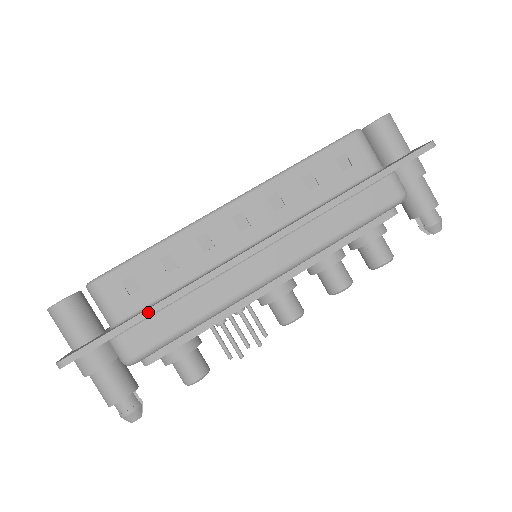
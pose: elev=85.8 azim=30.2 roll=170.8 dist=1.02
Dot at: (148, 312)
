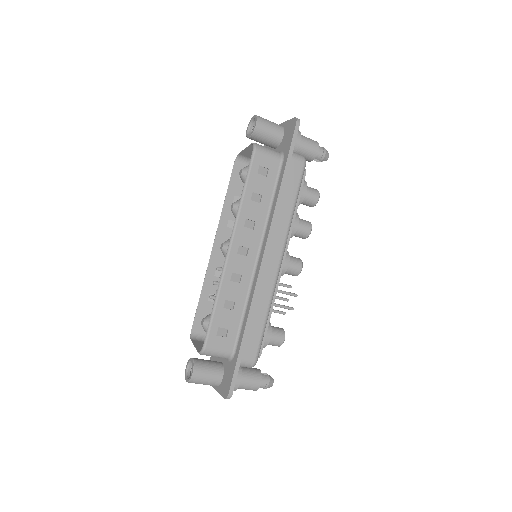
Dot at: (245, 336)
